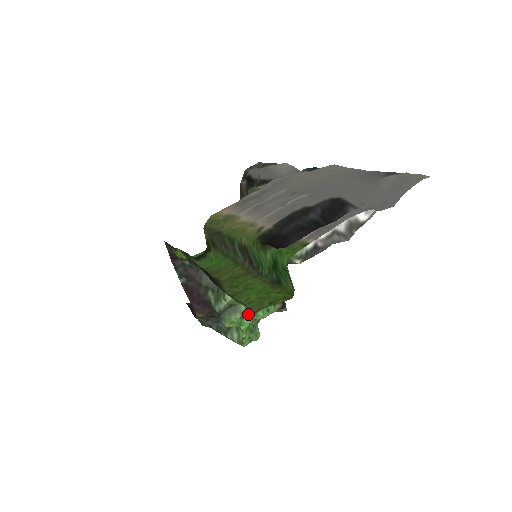
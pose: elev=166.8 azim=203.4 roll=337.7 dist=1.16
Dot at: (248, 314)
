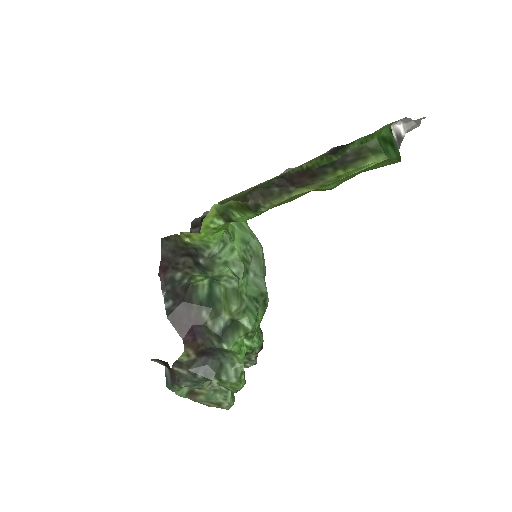
Dot at: (251, 330)
